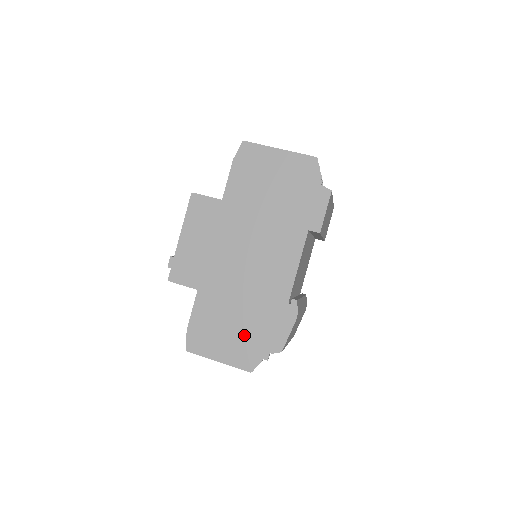
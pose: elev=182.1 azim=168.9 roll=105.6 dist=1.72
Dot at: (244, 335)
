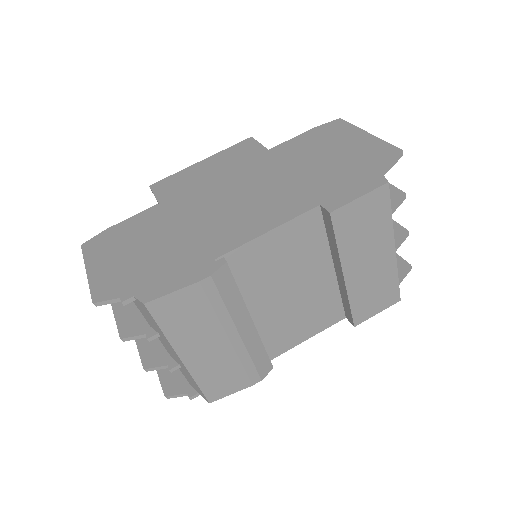
Dot at: (138, 262)
